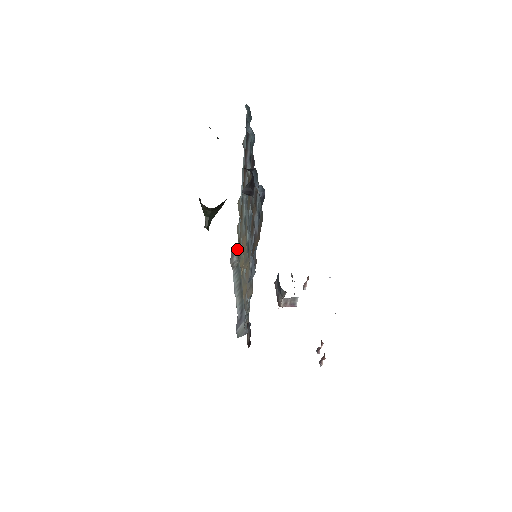
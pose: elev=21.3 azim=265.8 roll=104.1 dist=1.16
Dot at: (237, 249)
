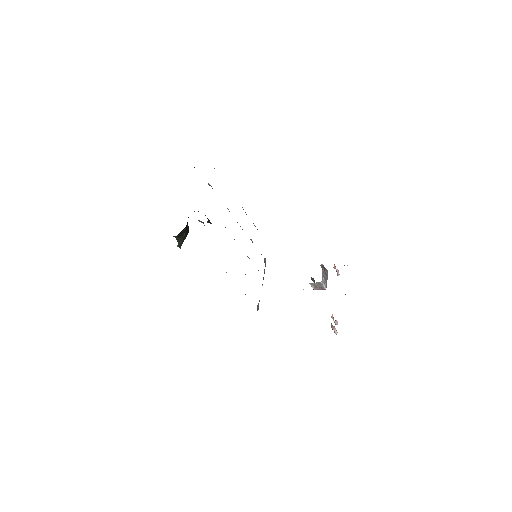
Dot at: occluded
